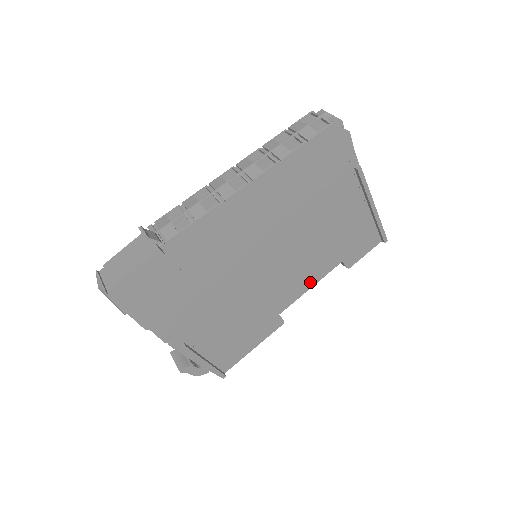
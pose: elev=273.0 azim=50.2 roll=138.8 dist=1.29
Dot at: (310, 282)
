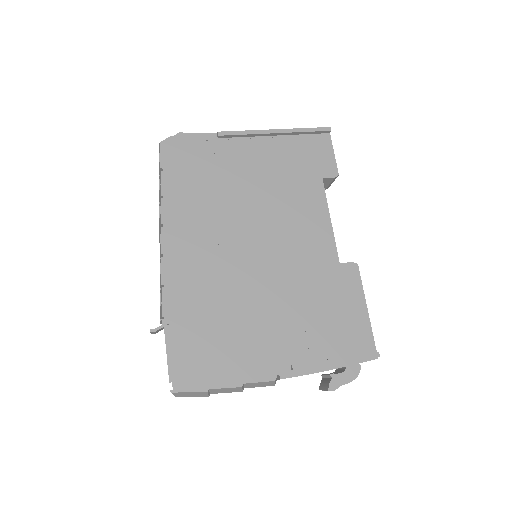
Dot at: (322, 218)
